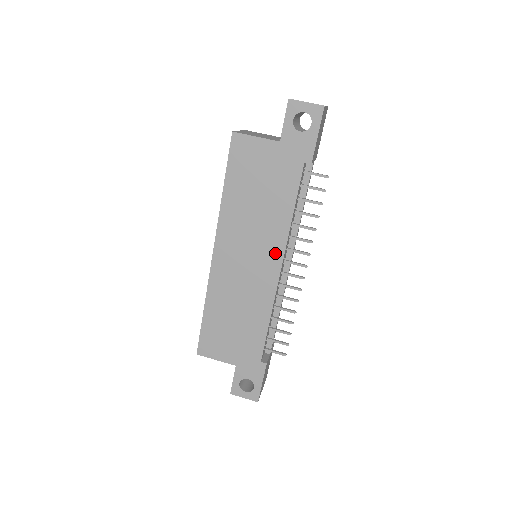
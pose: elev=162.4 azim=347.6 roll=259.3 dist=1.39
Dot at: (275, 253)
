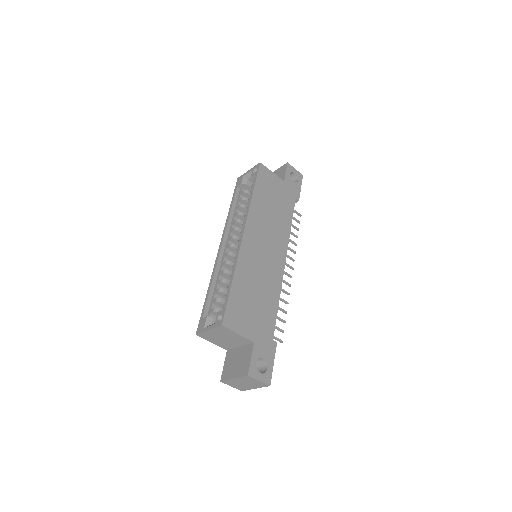
Dot at: (282, 248)
